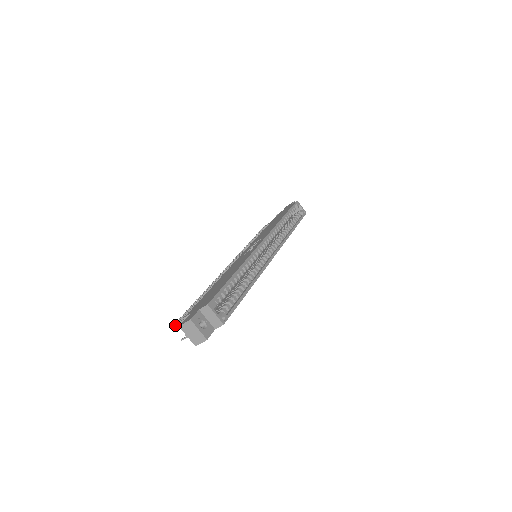
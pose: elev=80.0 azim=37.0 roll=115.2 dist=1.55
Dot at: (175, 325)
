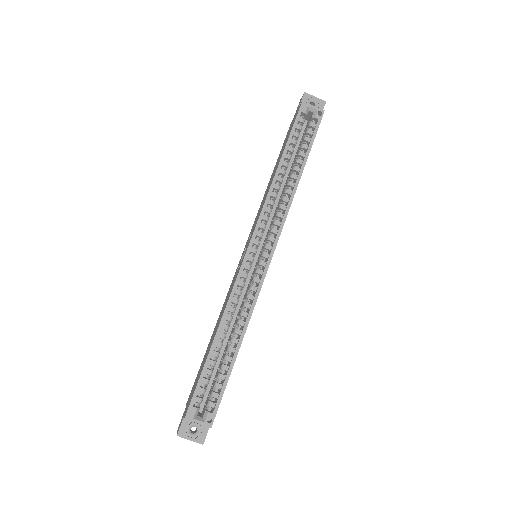
Dot at: occluded
